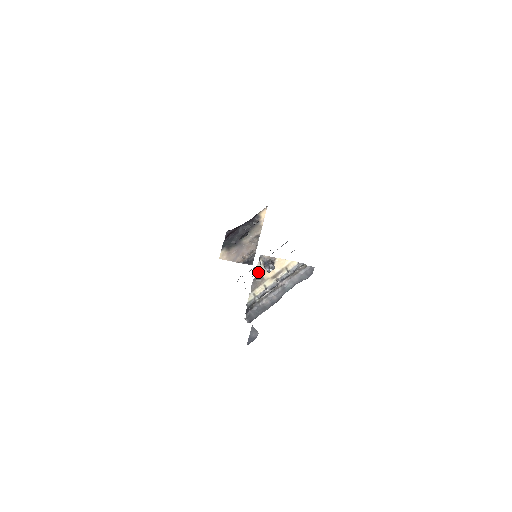
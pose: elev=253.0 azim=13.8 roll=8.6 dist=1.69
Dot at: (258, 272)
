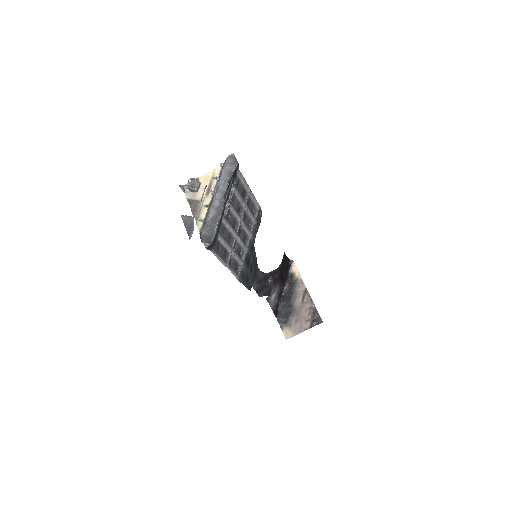
Dot at: (190, 200)
